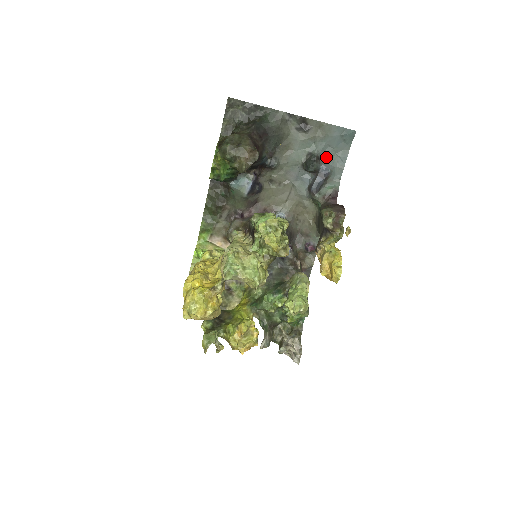
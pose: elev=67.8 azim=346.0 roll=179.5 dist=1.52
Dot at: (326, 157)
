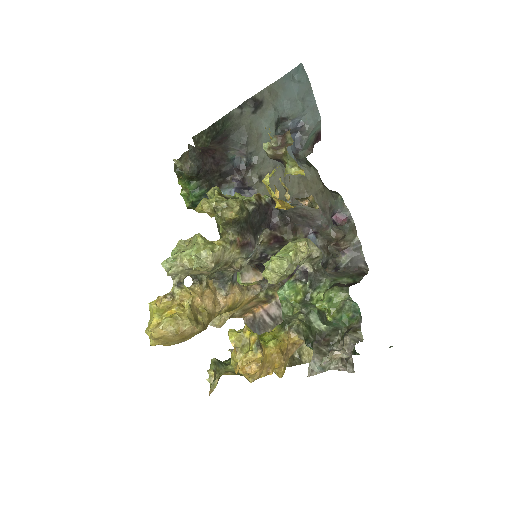
Dot at: (294, 113)
